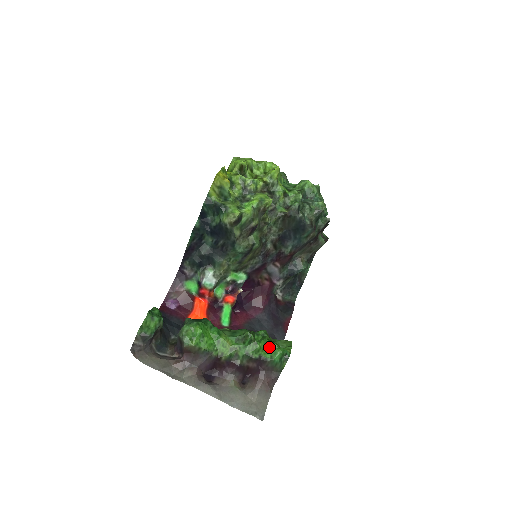
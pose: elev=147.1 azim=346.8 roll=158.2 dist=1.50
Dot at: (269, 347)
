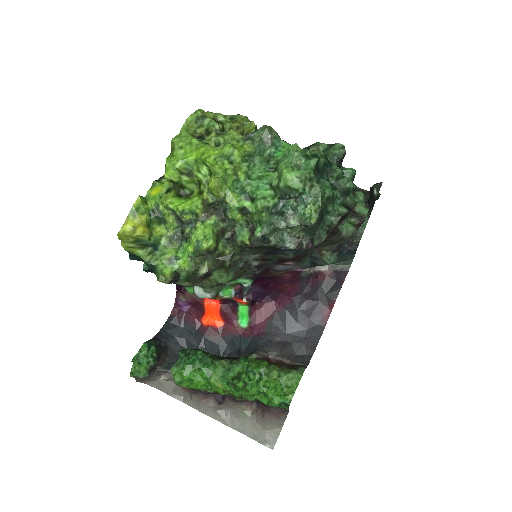
Dot at: (264, 394)
